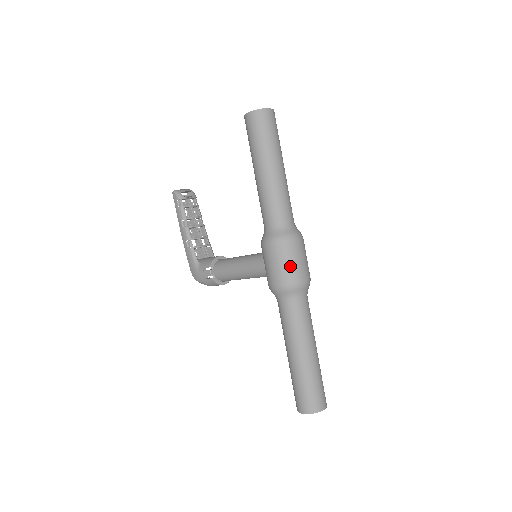
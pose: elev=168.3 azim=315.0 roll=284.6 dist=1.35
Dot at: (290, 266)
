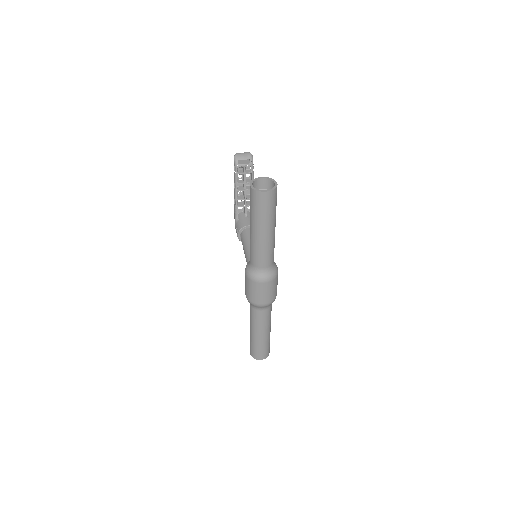
Dot at: (253, 294)
